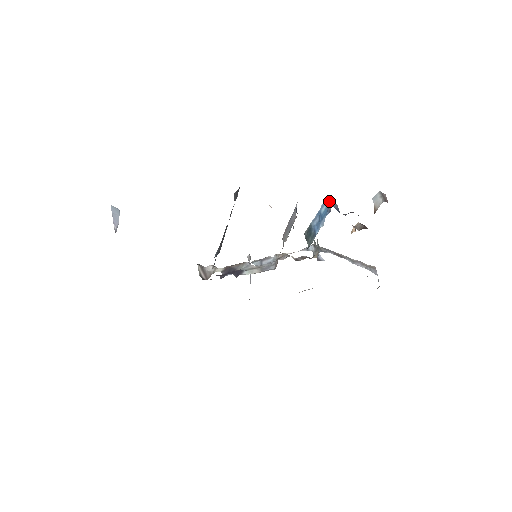
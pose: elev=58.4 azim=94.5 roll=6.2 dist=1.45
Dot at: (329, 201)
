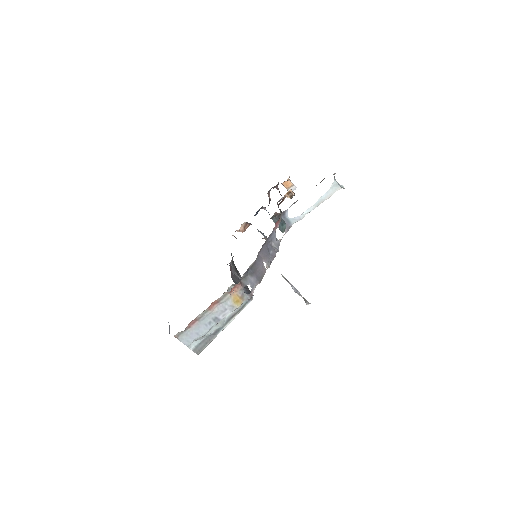
Dot at: occluded
